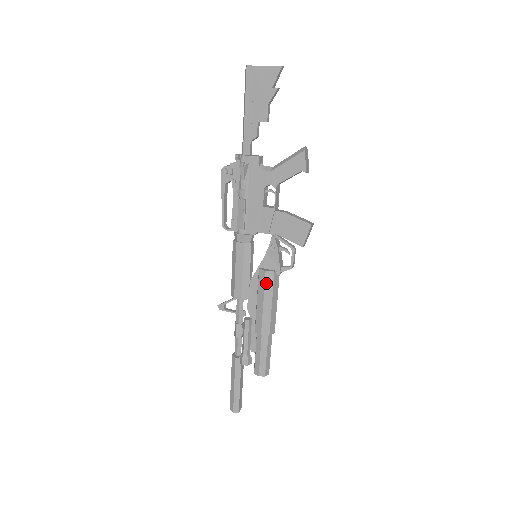
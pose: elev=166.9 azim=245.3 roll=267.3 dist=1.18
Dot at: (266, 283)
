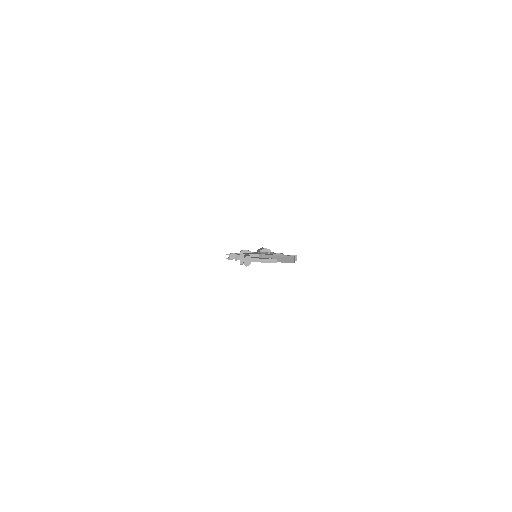
Dot at: occluded
